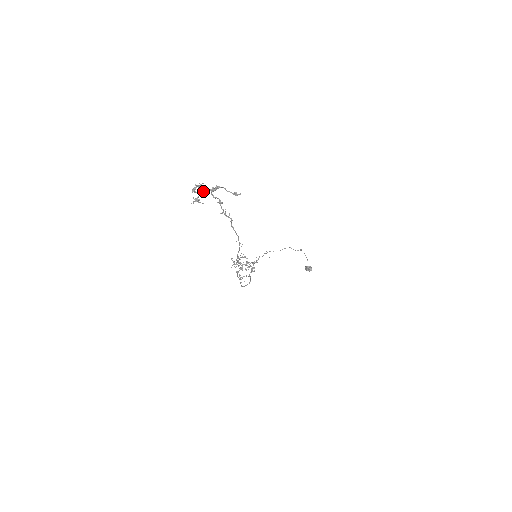
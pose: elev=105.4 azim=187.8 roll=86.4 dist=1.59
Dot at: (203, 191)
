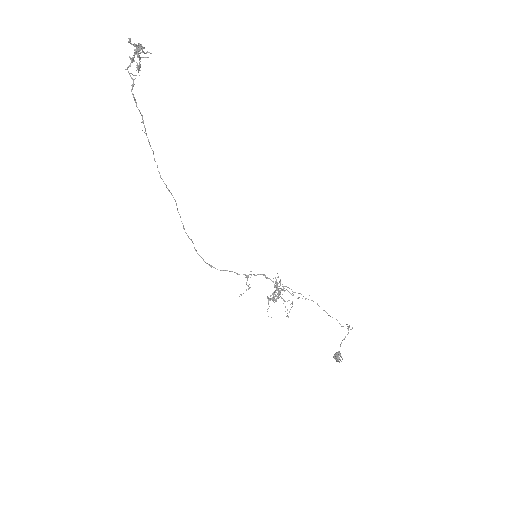
Dot at: (136, 51)
